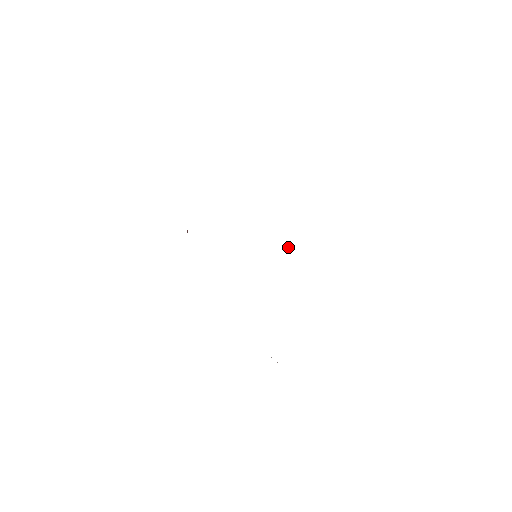
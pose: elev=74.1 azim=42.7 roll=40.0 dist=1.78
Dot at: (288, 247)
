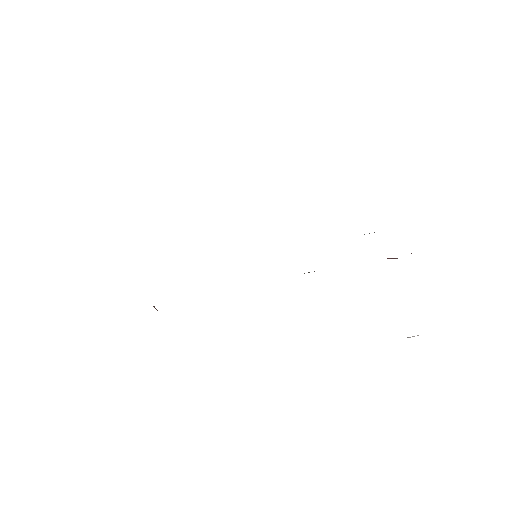
Dot at: occluded
